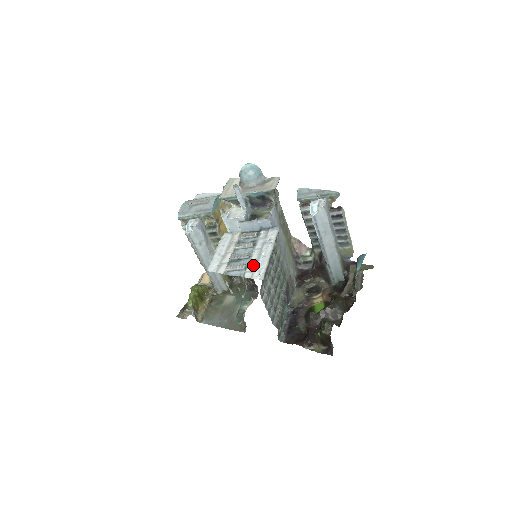
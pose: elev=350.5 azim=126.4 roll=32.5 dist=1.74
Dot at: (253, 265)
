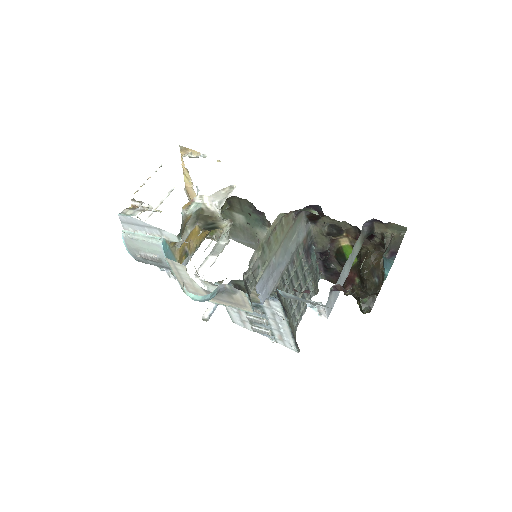
Dot at: (278, 335)
